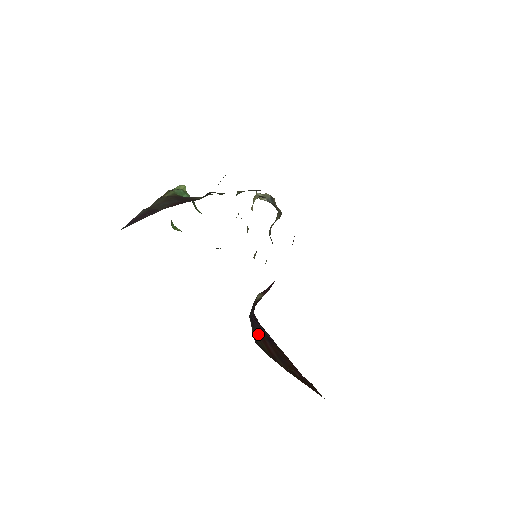
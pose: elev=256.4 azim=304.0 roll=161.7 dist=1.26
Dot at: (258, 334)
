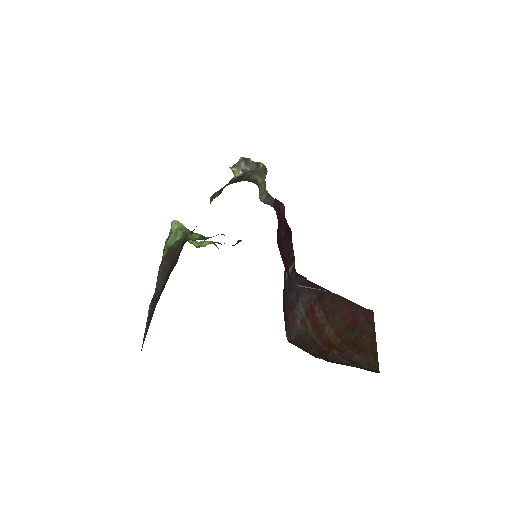
Dot at: (303, 309)
